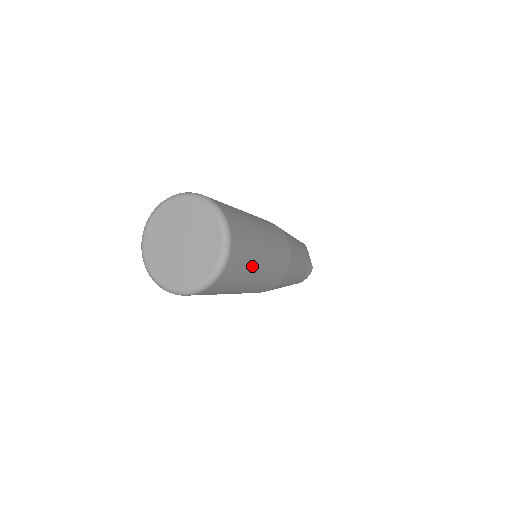
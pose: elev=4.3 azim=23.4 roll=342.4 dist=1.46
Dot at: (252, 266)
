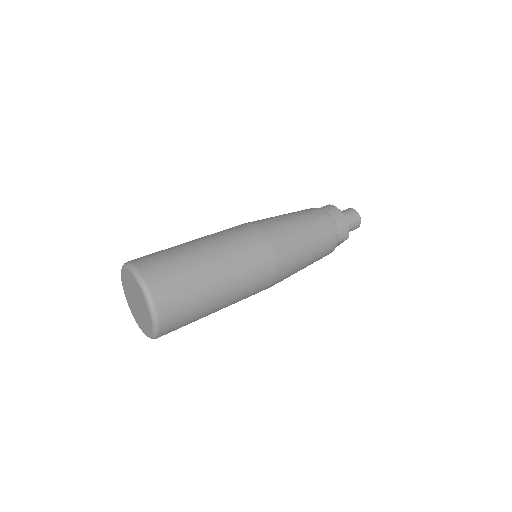
Dot at: occluded
